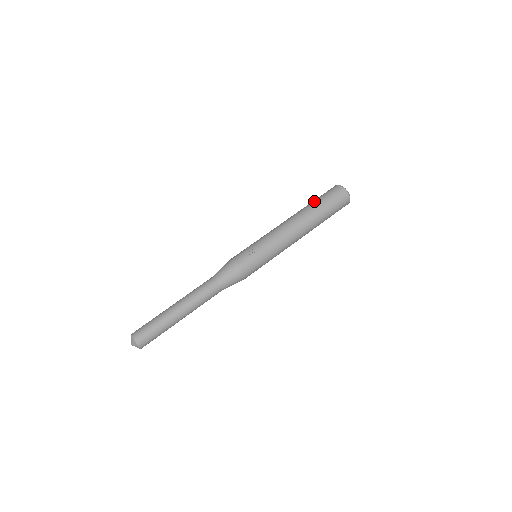
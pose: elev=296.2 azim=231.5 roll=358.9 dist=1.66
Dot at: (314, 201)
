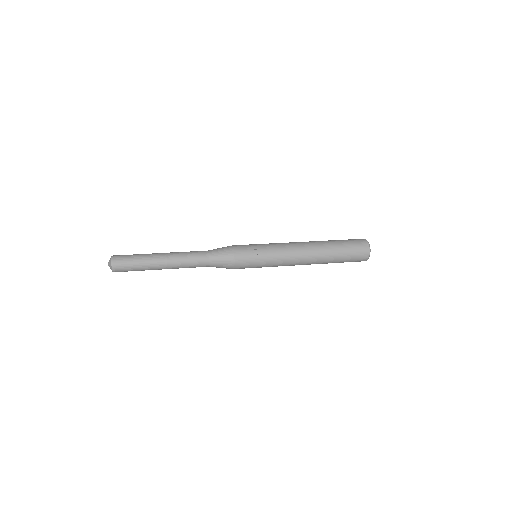
Dot at: (336, 241)
